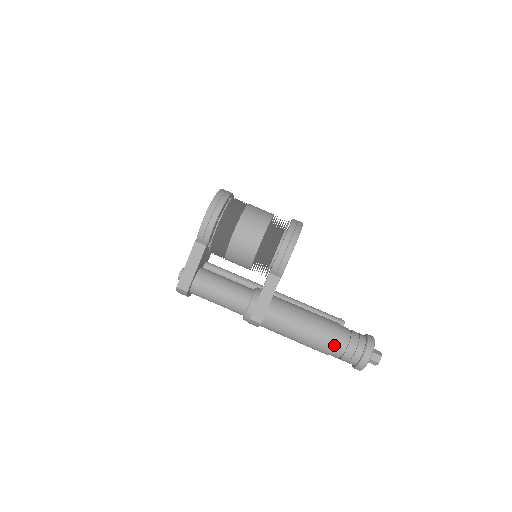
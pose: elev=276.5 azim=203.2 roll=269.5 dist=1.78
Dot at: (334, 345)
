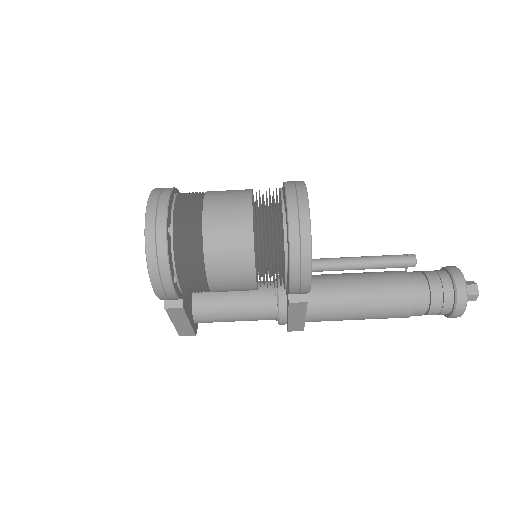
Dot at: (409, 316)
